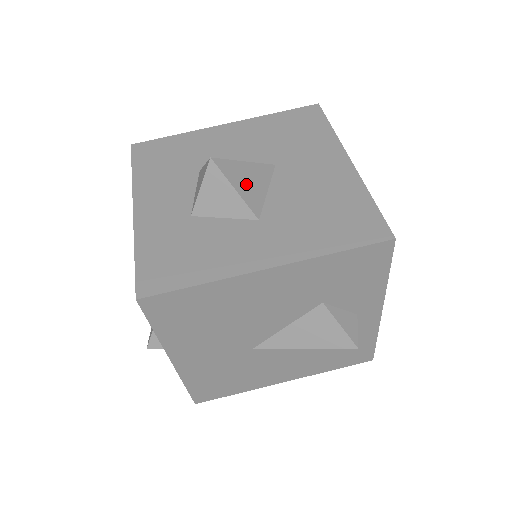
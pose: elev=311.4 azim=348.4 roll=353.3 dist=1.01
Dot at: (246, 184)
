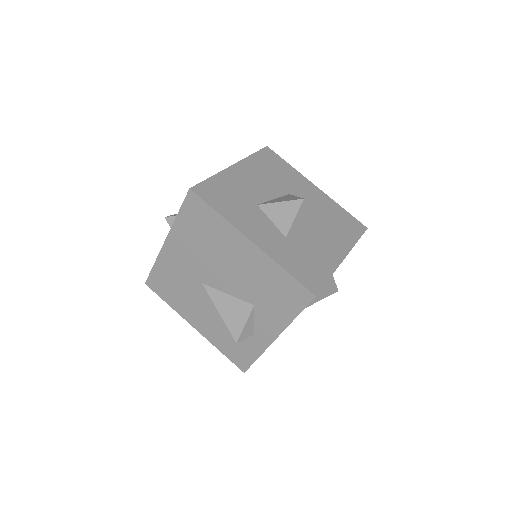
Dot at: occluded
